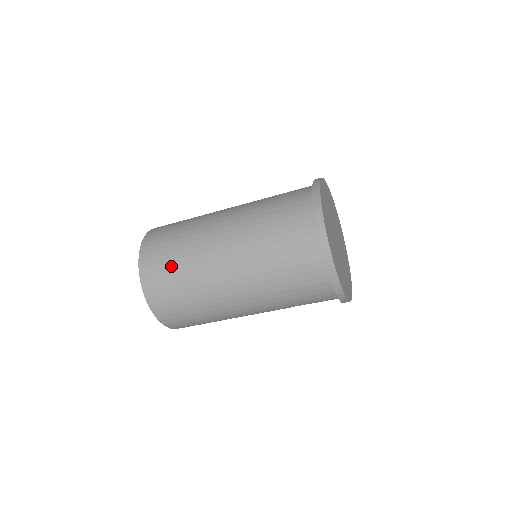
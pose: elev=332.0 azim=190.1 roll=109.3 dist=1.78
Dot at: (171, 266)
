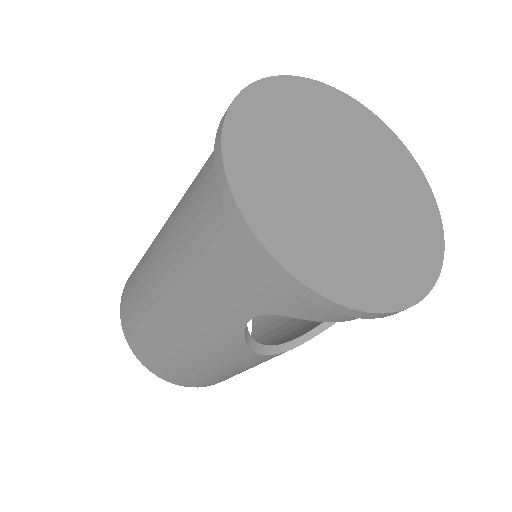
Dot at: occluded
